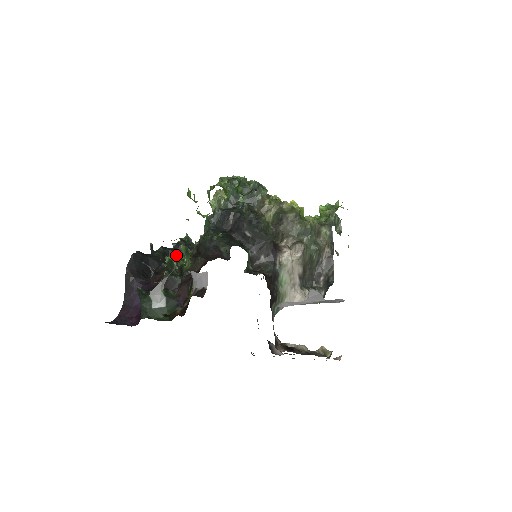
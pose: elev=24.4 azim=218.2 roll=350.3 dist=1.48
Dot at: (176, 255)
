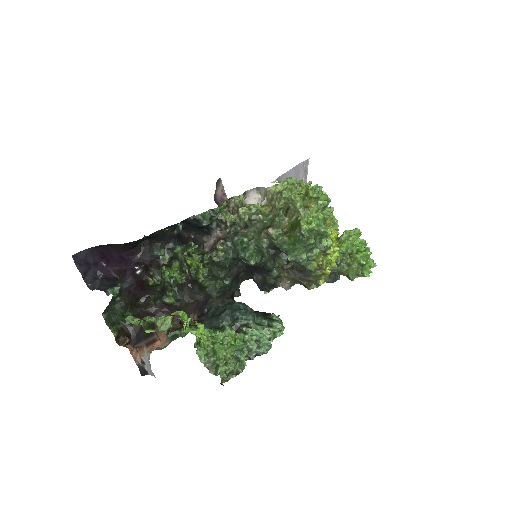
Dot at: (180, 254)
